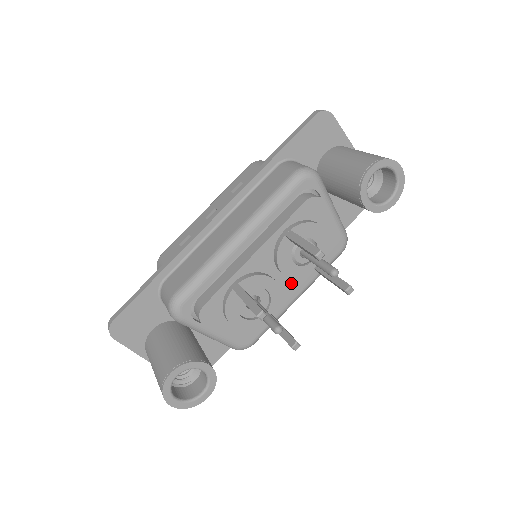
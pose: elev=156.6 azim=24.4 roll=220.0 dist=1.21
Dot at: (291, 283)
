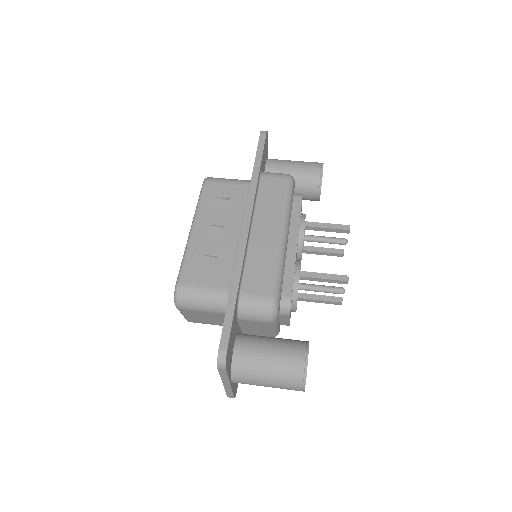
Dot at: occluded
